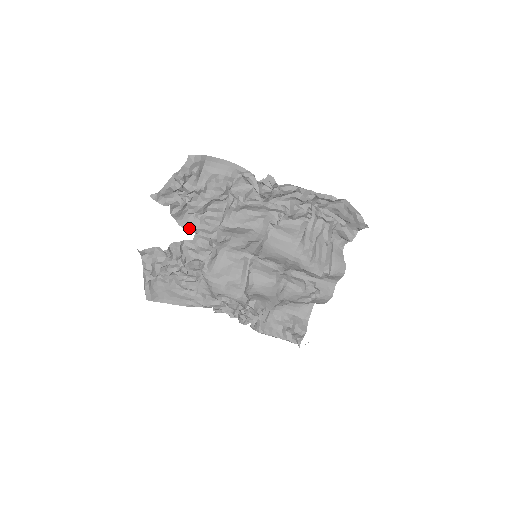
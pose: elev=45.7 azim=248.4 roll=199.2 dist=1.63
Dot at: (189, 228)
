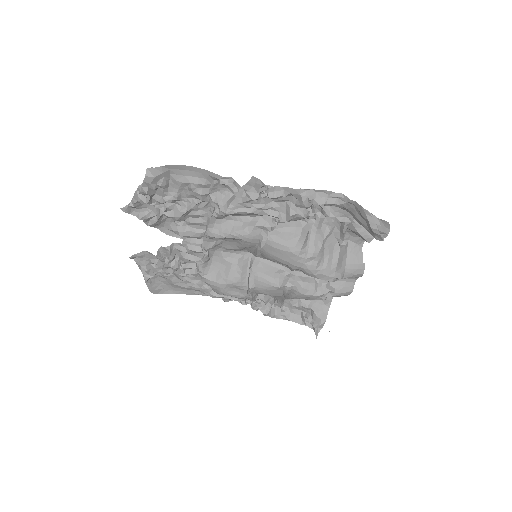
Dot at: (174, 234)
